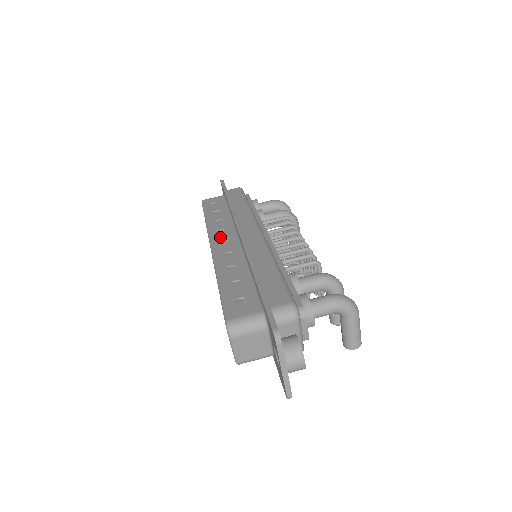
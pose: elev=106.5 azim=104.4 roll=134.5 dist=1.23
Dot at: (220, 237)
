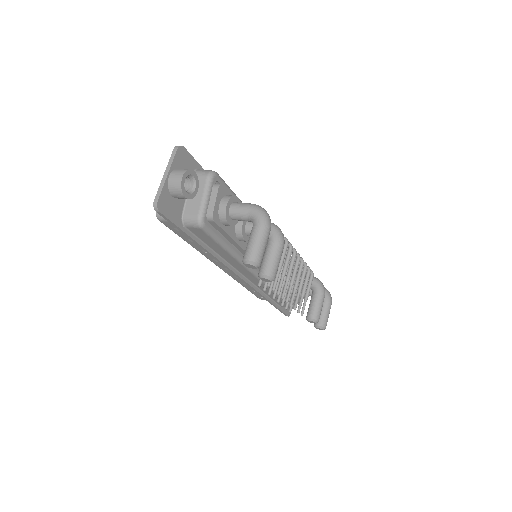
Dot at: occluded
